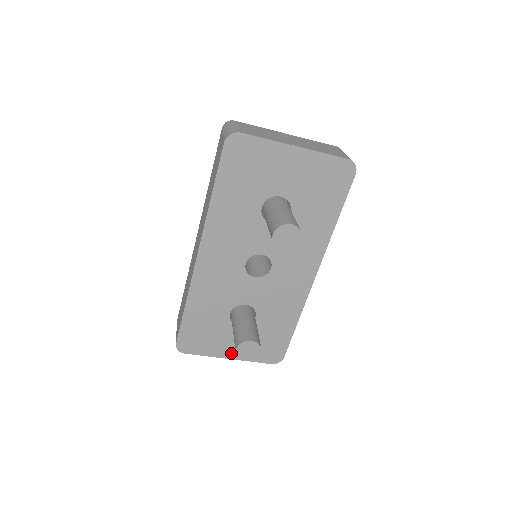
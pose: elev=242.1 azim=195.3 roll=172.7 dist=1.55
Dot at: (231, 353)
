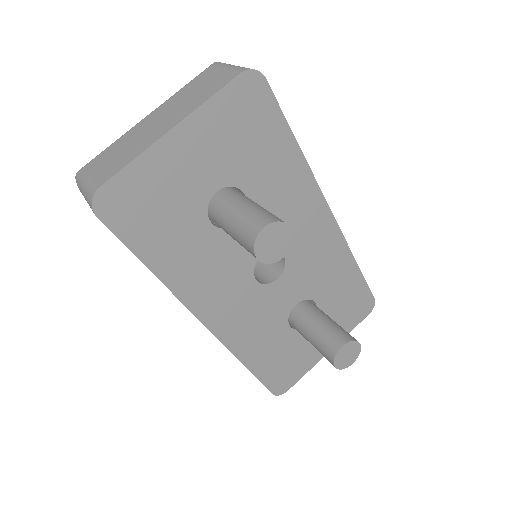
Dot at: occluded
